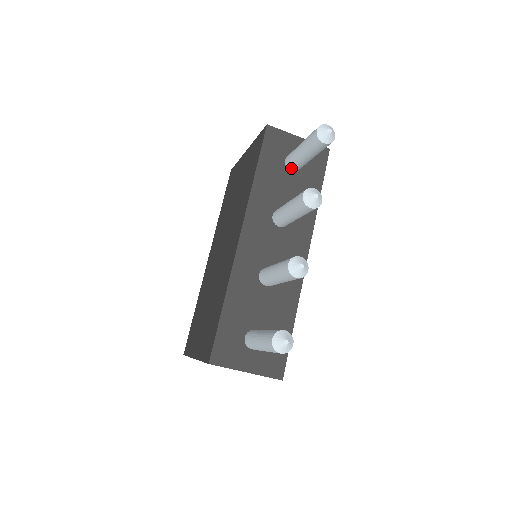
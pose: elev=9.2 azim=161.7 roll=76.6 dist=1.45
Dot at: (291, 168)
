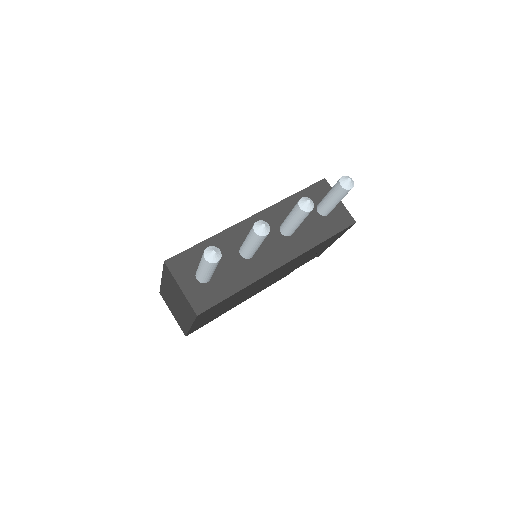
Dot at: (318, 209)
